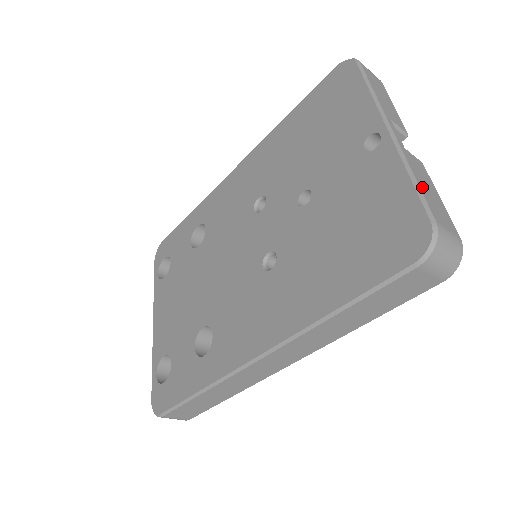
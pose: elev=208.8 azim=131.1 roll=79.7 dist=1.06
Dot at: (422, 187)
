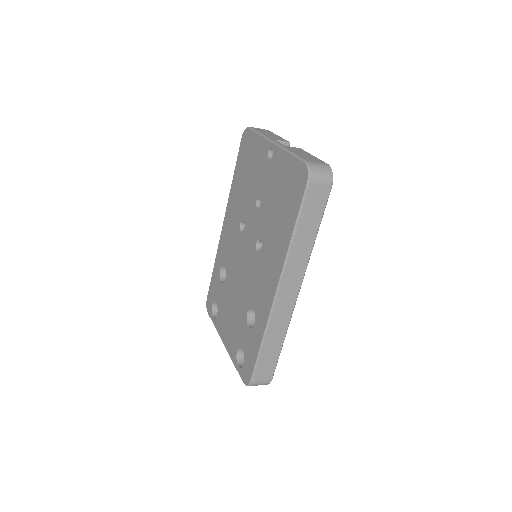
Dot at: (297, 154)
